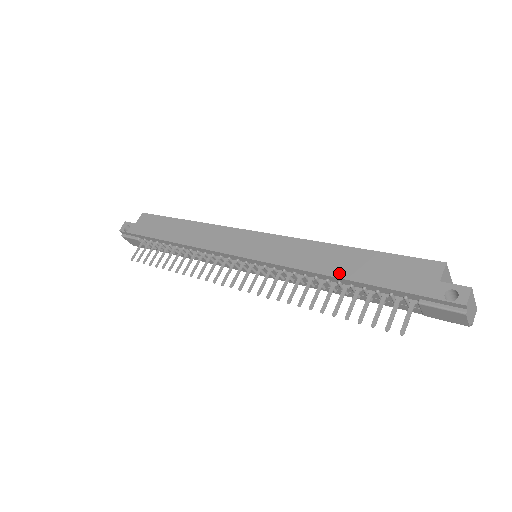
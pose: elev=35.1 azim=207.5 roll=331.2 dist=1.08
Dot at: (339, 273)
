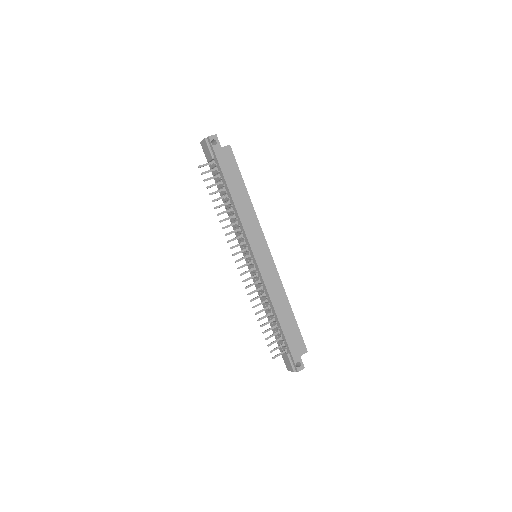
Dot at: (279, 316)
